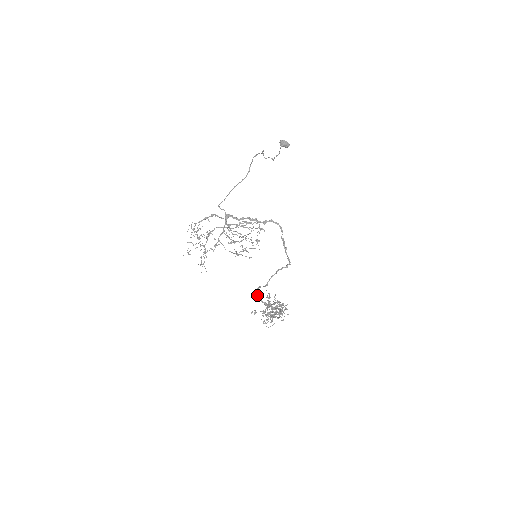
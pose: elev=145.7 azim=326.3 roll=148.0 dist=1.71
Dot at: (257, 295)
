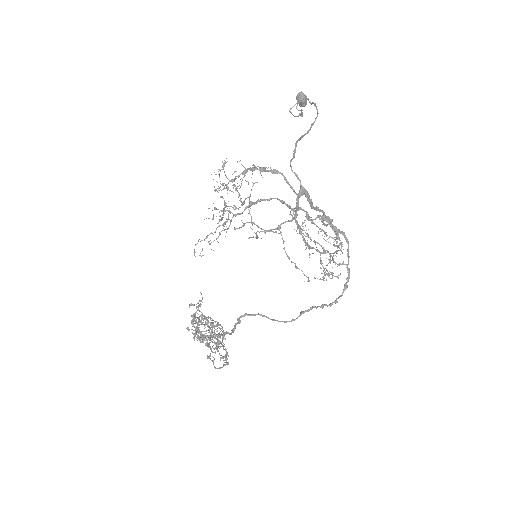
Dot at: (239, 320)
